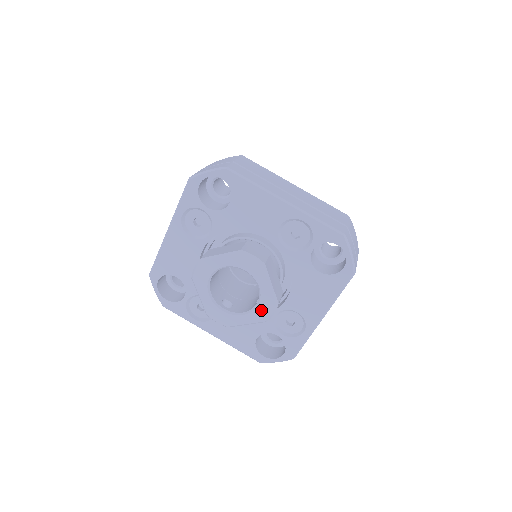
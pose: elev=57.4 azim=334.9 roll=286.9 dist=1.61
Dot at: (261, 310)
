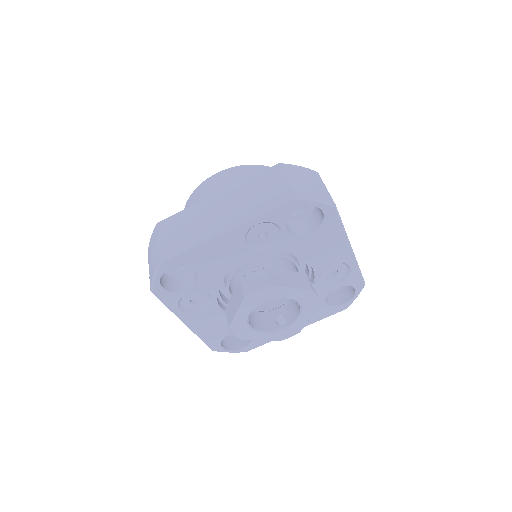
Dot at: (307, 305)
